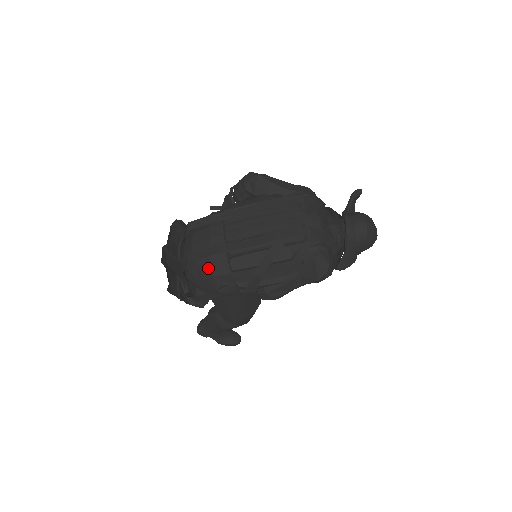
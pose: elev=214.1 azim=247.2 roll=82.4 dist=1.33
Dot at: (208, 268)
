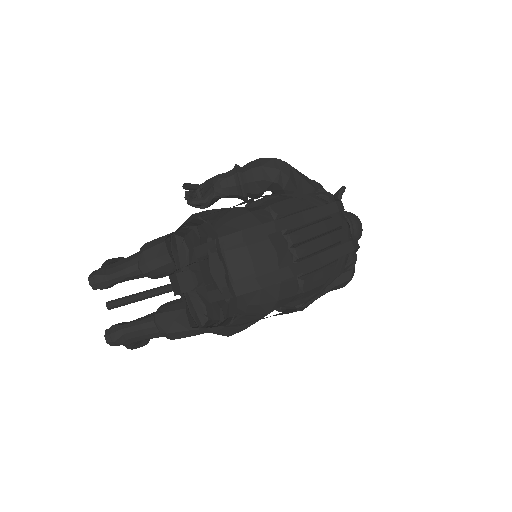
Dot at: (275, 292)
